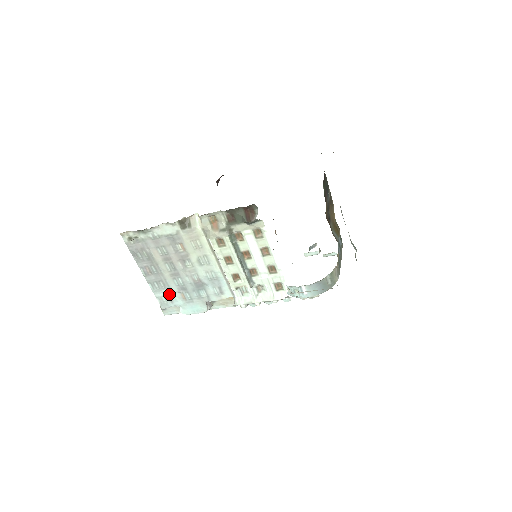
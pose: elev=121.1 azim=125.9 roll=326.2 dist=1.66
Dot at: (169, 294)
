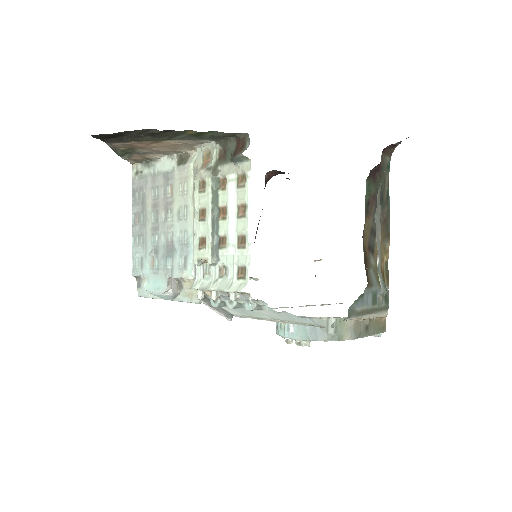
Dot at: (143, 256)
